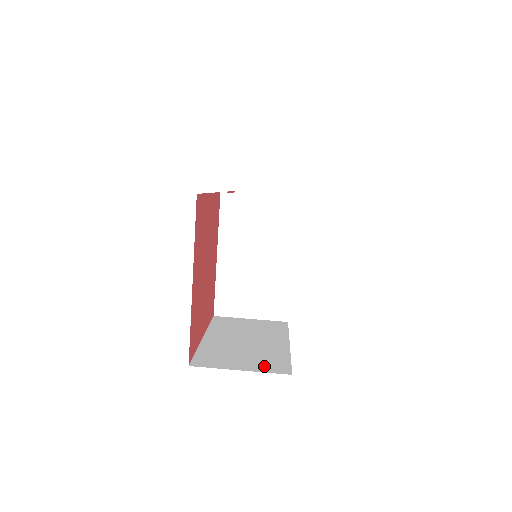
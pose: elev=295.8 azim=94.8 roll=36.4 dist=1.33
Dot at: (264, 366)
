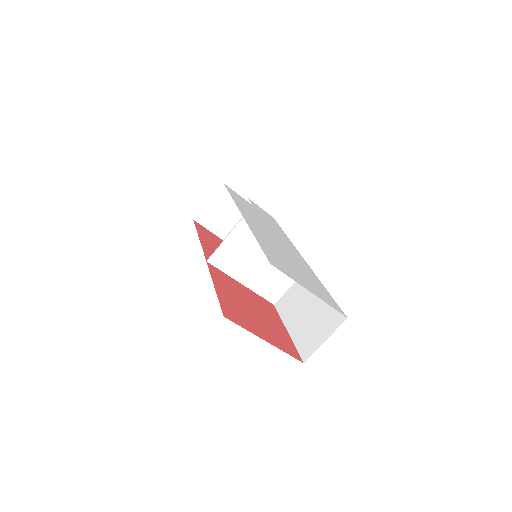
Dot at: (331, 325)
